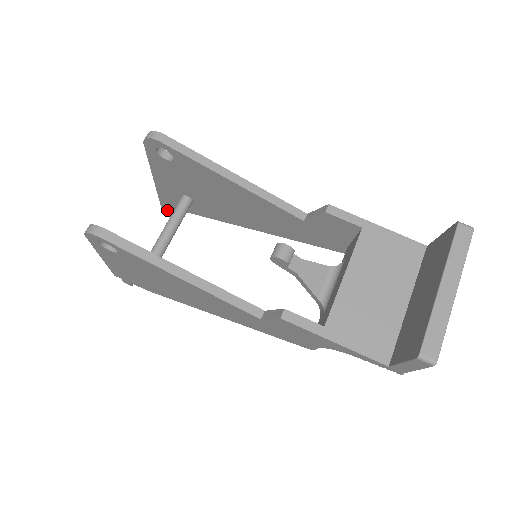
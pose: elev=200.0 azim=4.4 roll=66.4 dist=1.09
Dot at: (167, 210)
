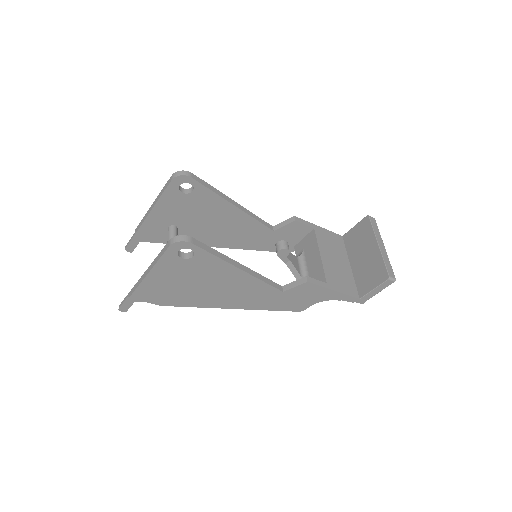
Dot at: (134, 245)
